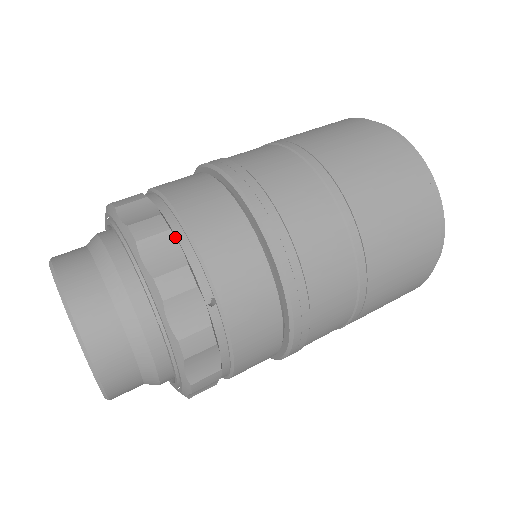
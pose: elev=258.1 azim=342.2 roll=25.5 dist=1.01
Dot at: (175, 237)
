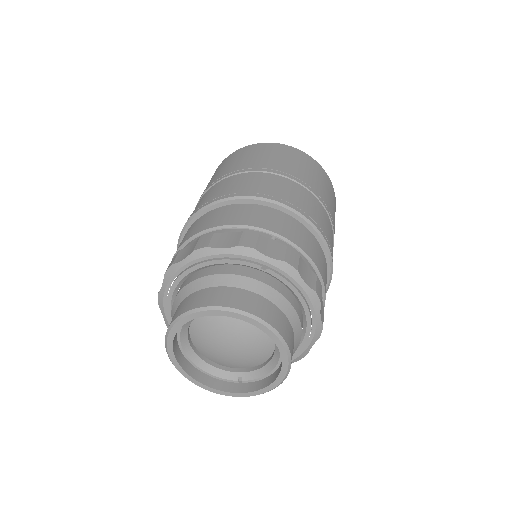
Dot at: (221, 233)
